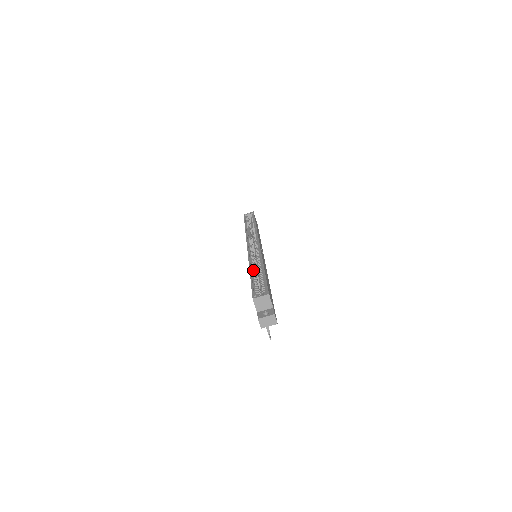
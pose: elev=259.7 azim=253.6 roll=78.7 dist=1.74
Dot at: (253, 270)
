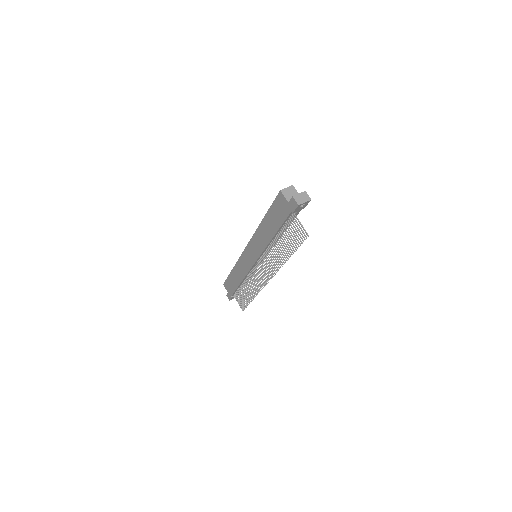
Dot at: occluded
